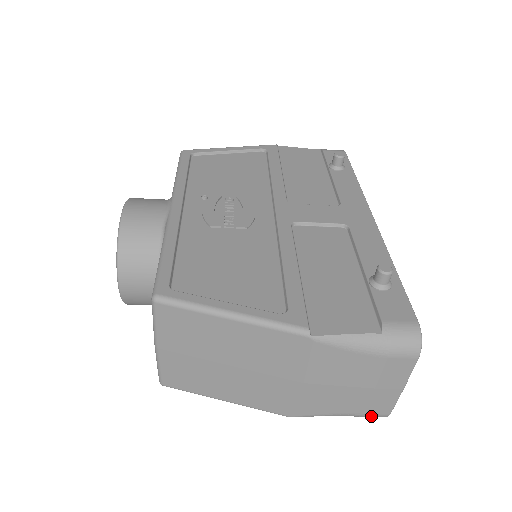
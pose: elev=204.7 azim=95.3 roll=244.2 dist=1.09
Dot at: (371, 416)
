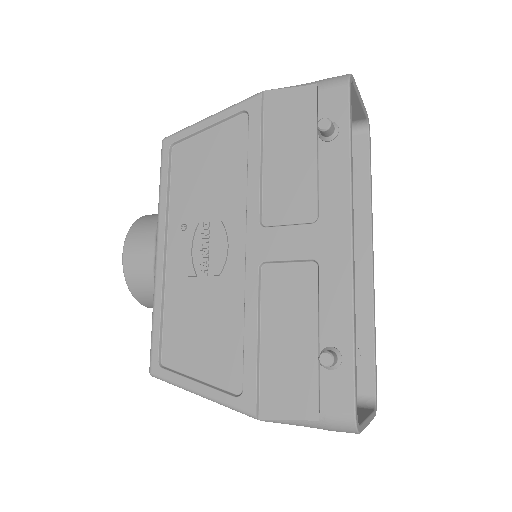
Dot at: occluded
